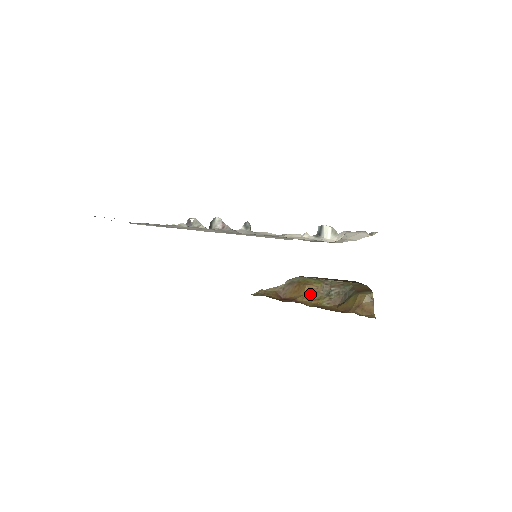
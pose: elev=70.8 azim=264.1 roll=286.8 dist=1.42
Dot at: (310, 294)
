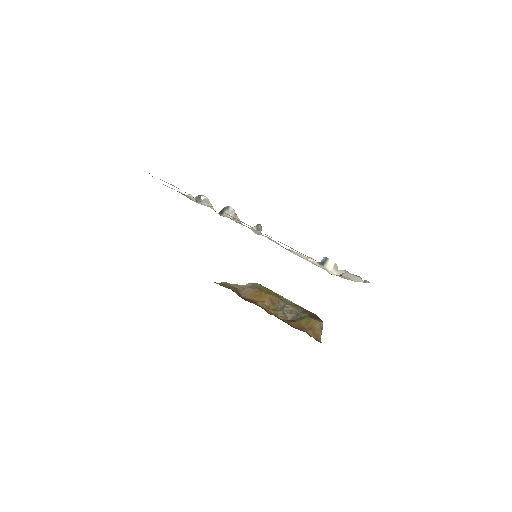
Dot at: (269, 303)
